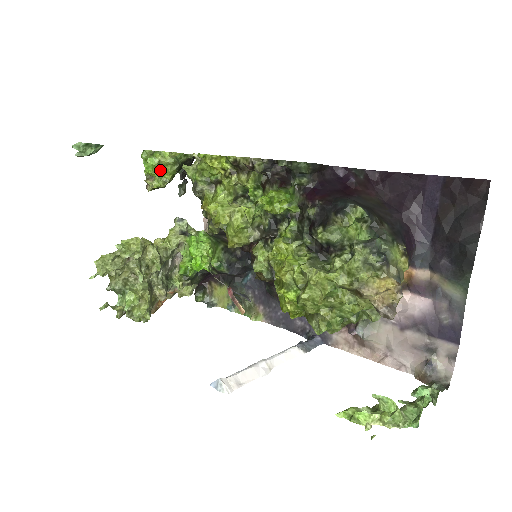
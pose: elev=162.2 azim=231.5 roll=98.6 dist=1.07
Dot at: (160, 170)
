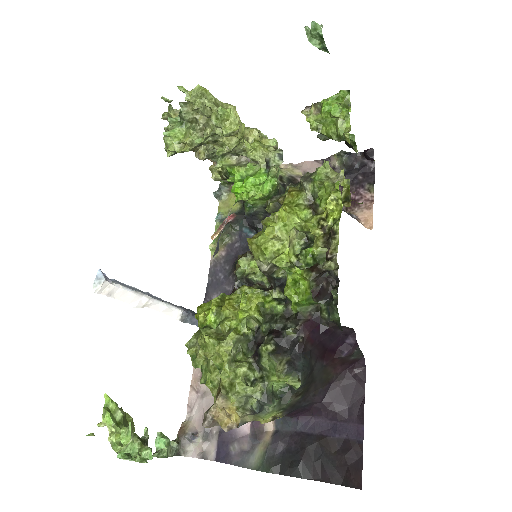
Dot at: (328, 120)
